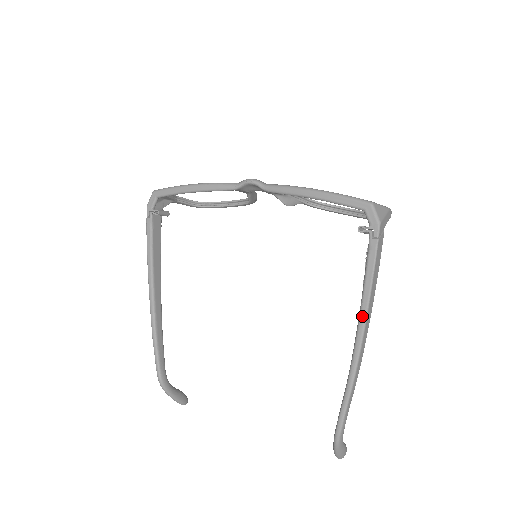
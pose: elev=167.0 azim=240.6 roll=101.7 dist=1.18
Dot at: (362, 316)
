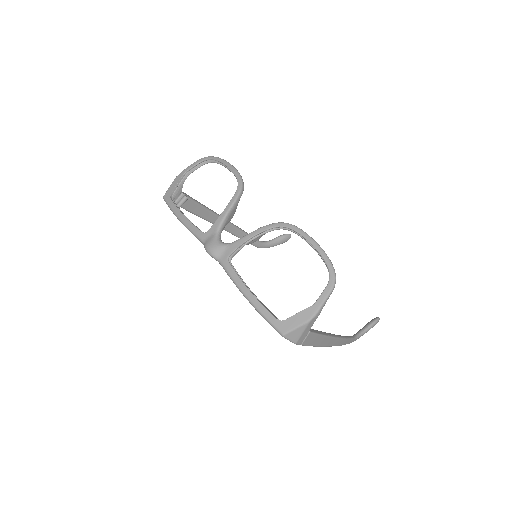
Dot at: occluded
